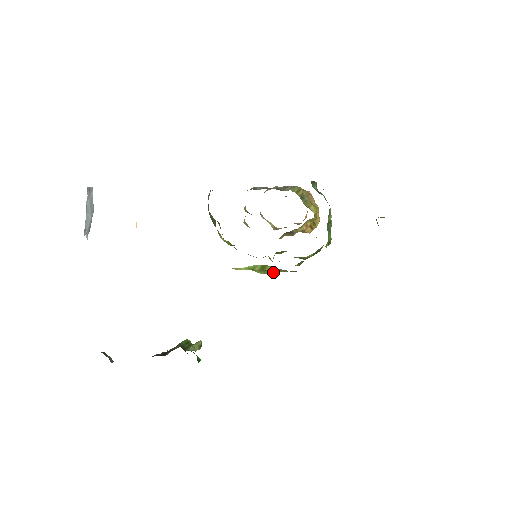
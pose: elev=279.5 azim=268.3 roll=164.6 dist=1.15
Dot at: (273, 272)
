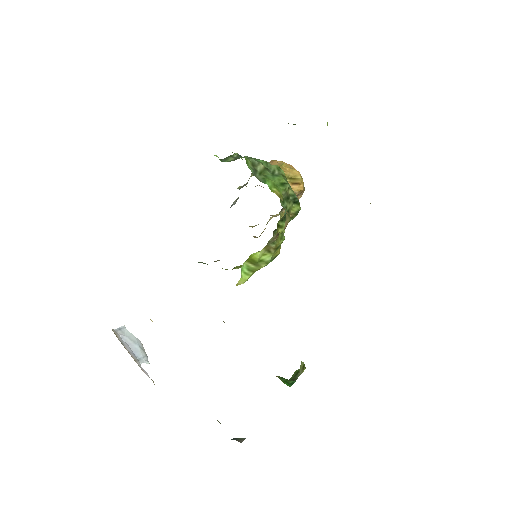
Dot at: (271, 255)
